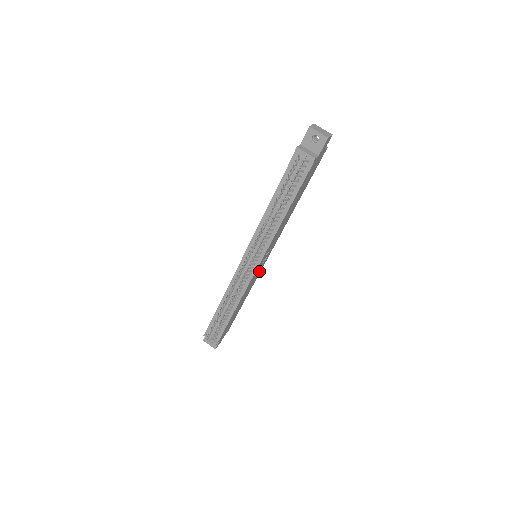
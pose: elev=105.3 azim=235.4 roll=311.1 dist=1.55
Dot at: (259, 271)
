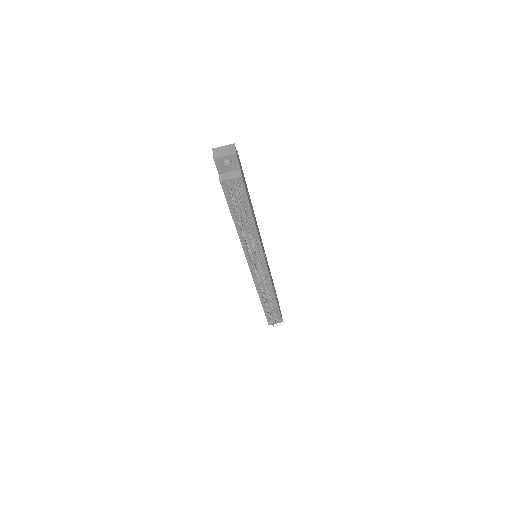
Dot at: (266, 259)
